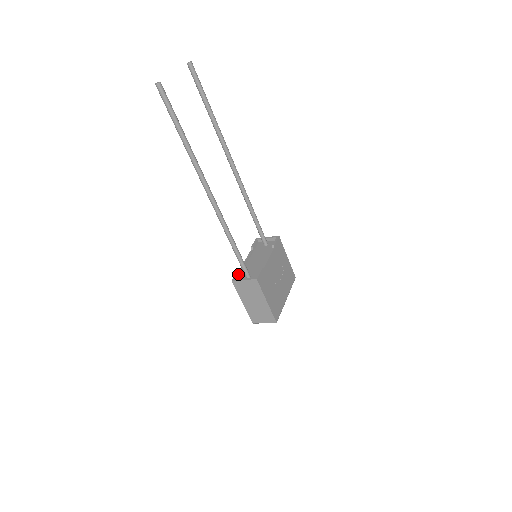
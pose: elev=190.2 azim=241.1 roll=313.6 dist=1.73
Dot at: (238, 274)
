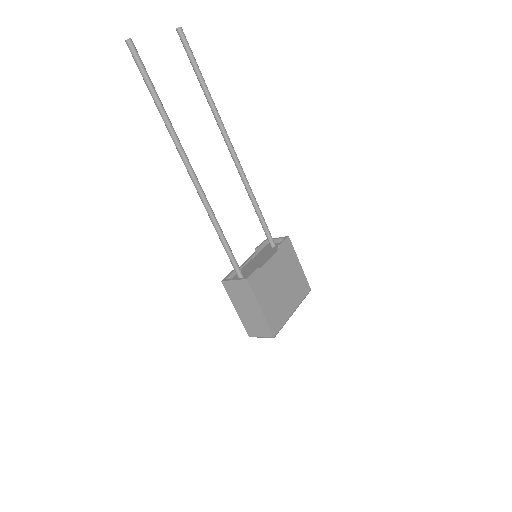
Dot at: (231, 275)
